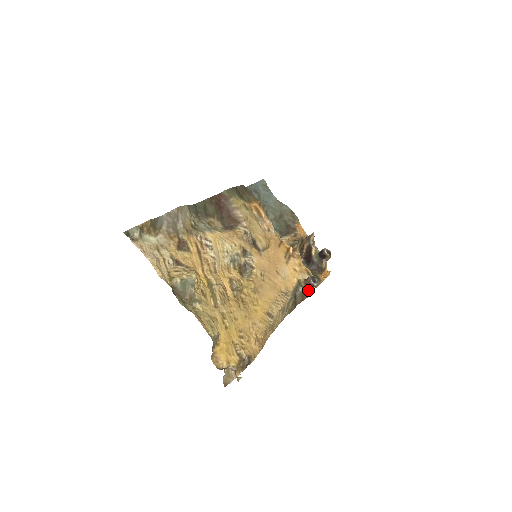
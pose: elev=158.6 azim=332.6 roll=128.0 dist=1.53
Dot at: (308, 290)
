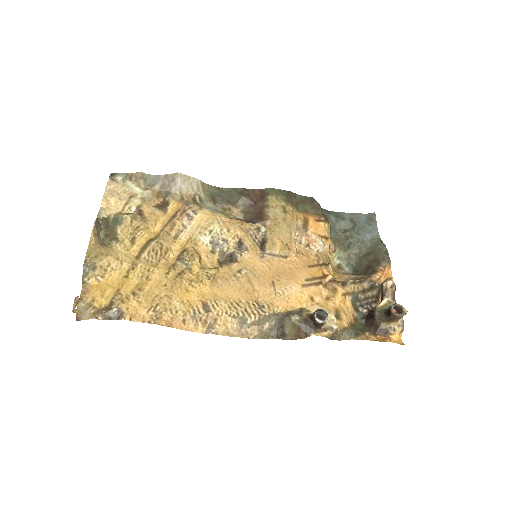
Dot at: (309, 326)
